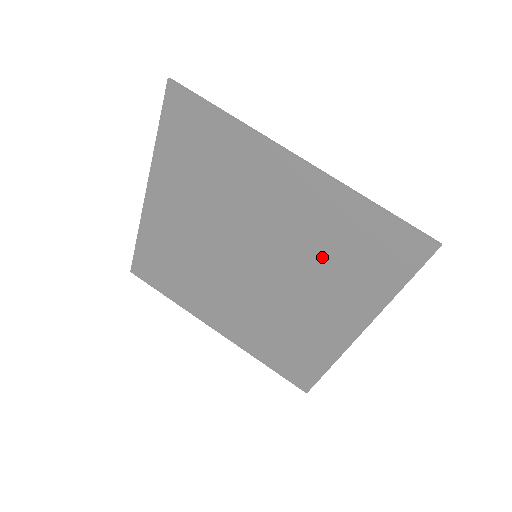
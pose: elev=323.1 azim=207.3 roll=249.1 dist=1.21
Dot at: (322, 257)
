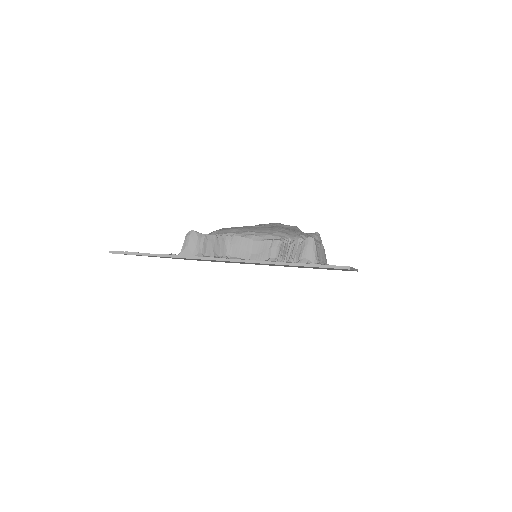
Dot at: occluded
